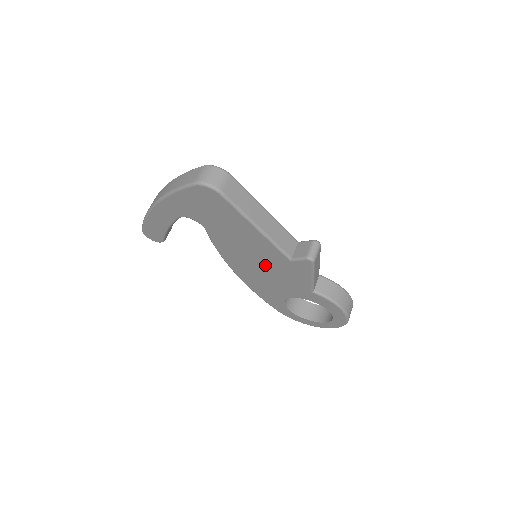
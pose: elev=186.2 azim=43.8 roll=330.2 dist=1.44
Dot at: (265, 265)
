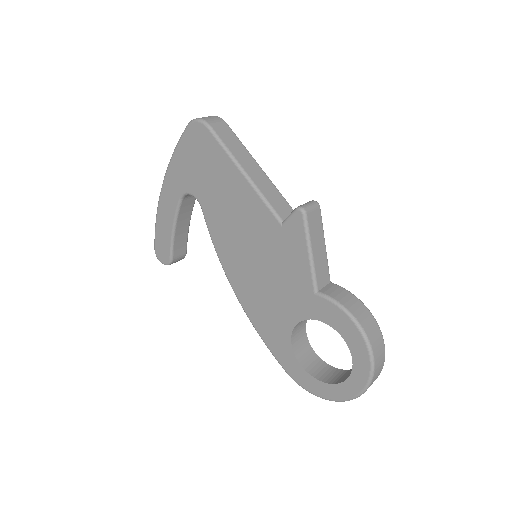
Dot at: (259, 252)
